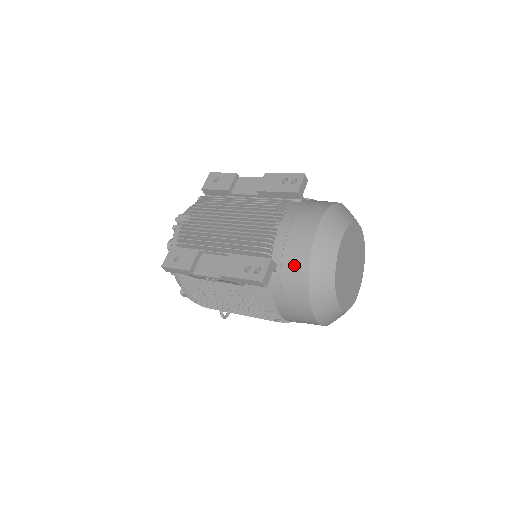
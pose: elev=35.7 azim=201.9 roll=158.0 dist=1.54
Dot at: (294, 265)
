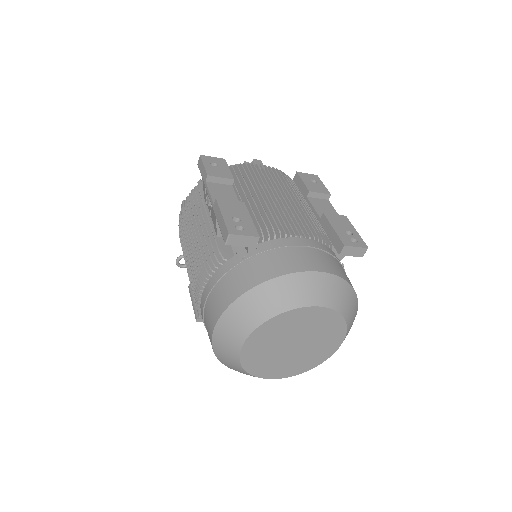
Dot at: (264, 265)
